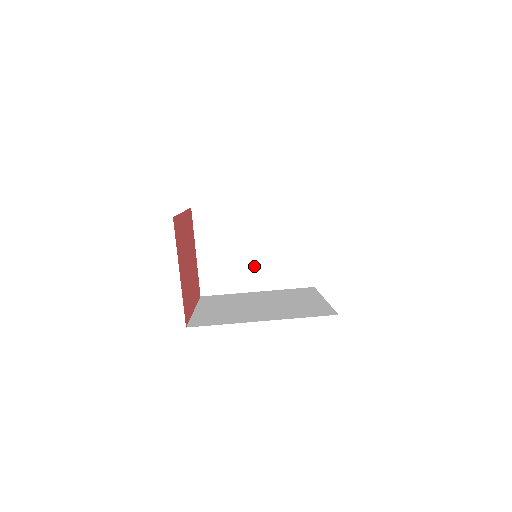
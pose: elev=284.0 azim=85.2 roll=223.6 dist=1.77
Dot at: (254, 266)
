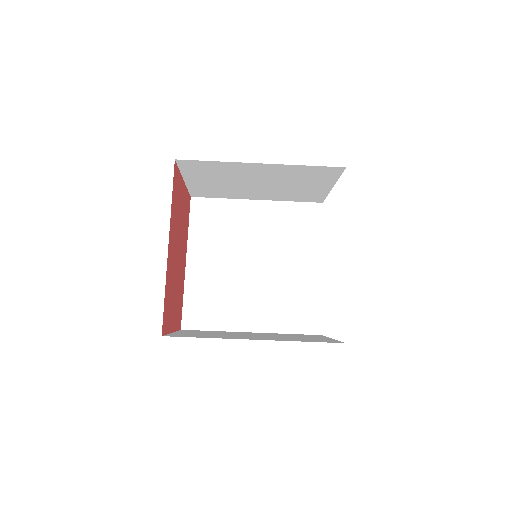
Dot at: (256, 191)
